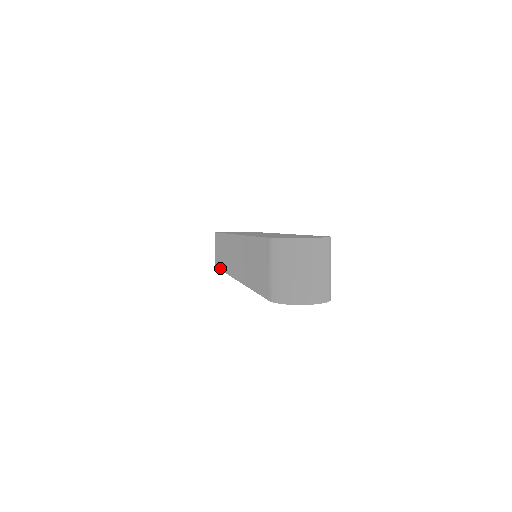
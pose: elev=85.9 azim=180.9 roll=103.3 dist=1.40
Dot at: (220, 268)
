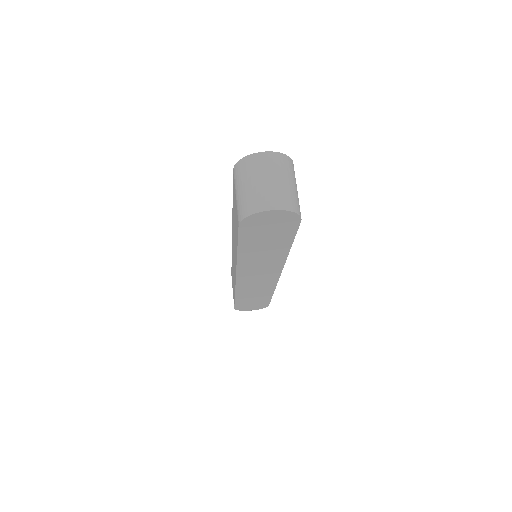
Dot at: (234, 299)
